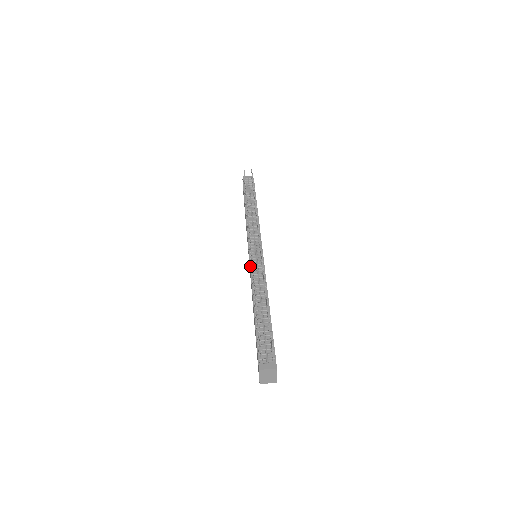
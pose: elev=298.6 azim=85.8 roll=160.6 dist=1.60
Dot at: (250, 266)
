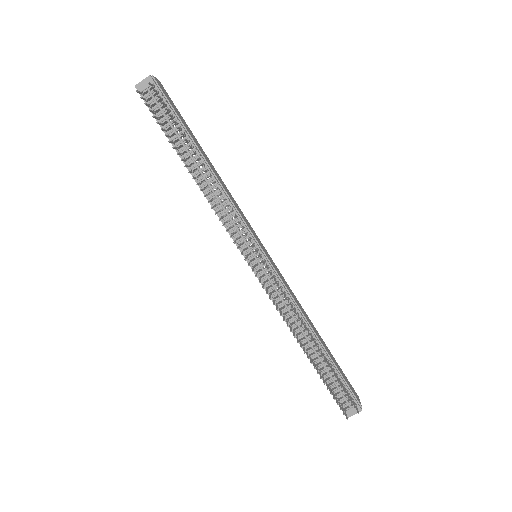
Dot at: (262, 285)
